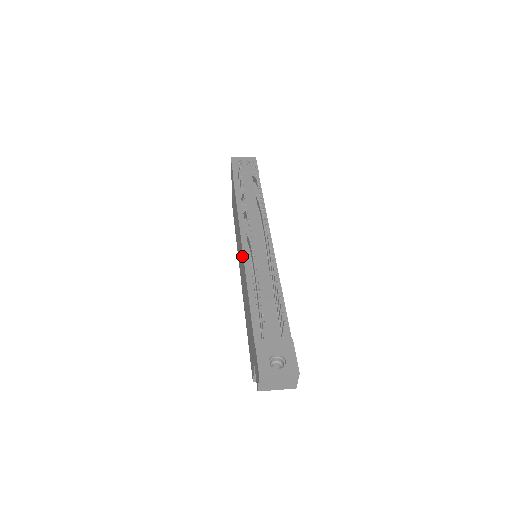
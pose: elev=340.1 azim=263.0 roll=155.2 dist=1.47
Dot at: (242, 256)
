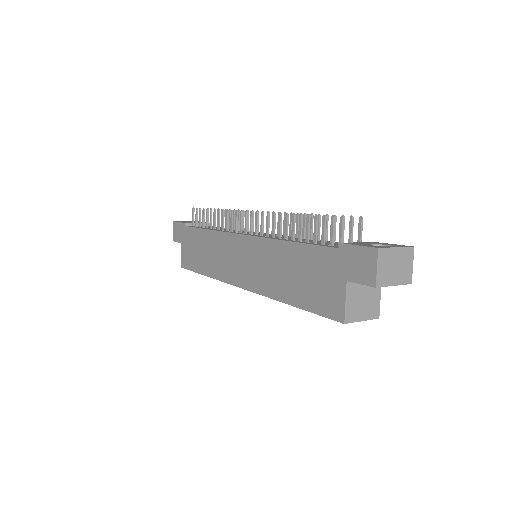
Dot at: (248, 242)
